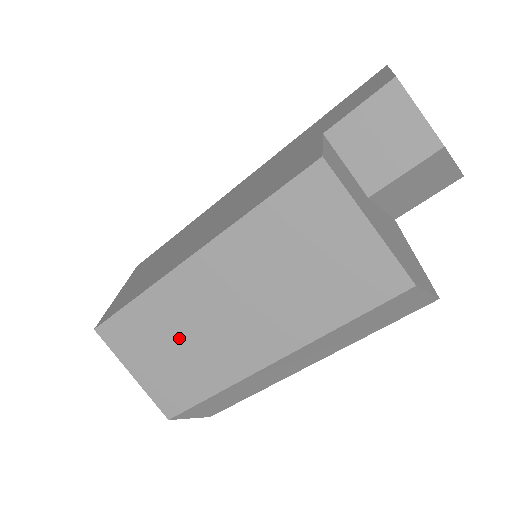
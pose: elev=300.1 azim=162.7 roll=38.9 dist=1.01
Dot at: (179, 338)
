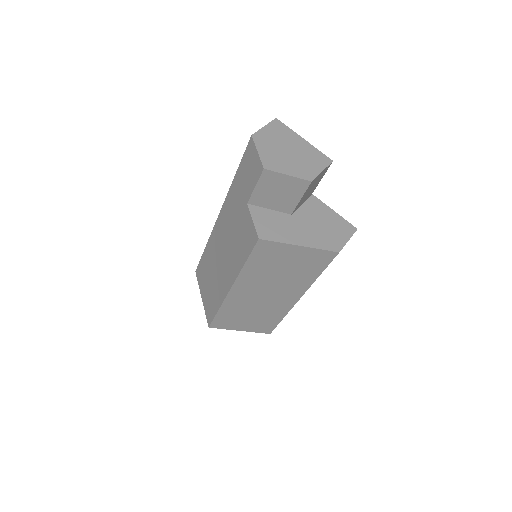
Dot at: (250, 312)
